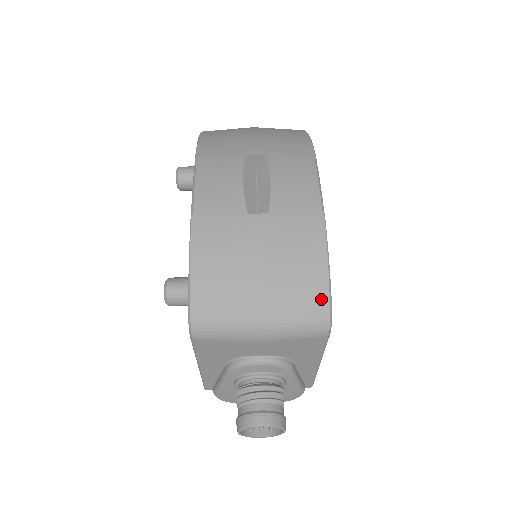
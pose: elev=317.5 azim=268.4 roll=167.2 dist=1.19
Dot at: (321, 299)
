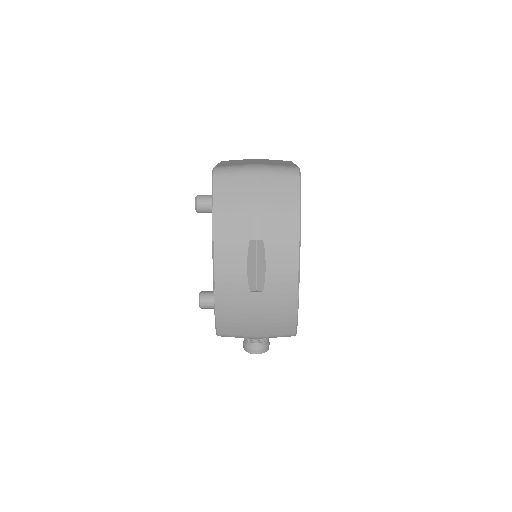
Dot at: (291, 330)
